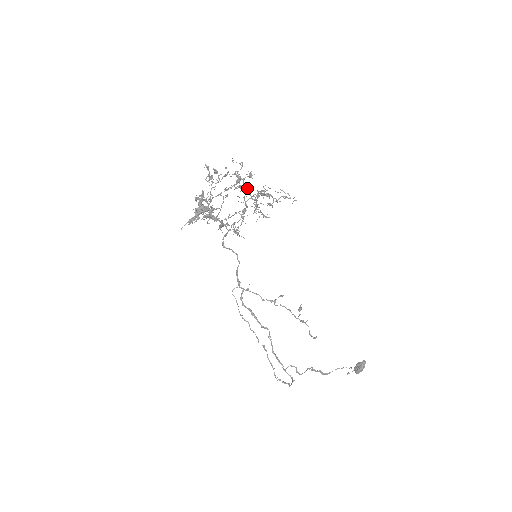
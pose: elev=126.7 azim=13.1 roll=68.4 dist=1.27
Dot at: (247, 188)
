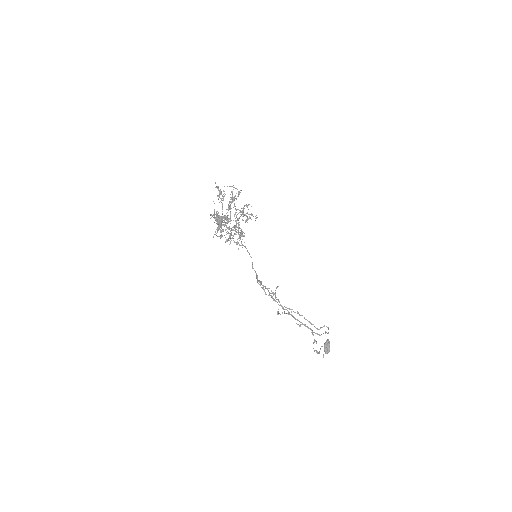
Dot at: occluded
